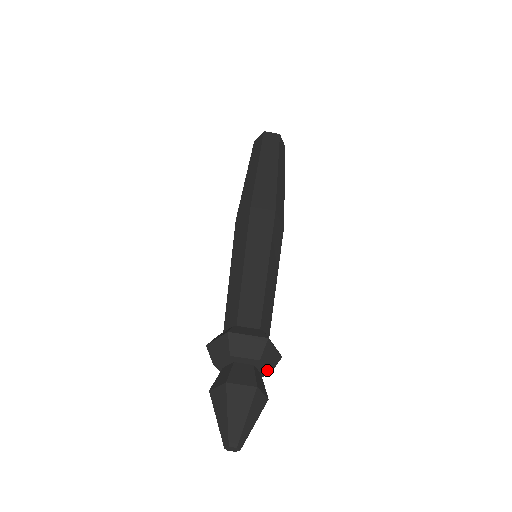
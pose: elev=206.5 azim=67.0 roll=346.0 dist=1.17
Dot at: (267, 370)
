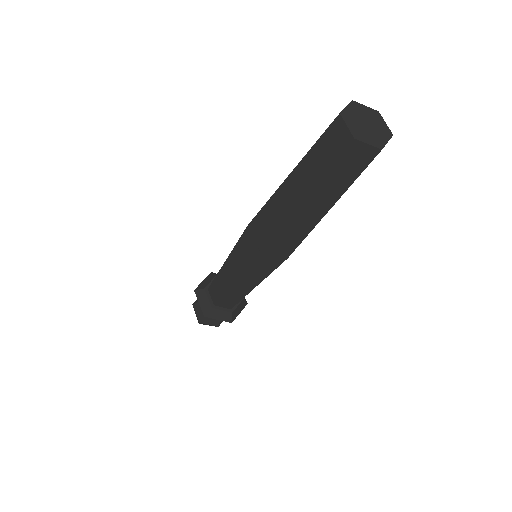
Dot at: occluded
